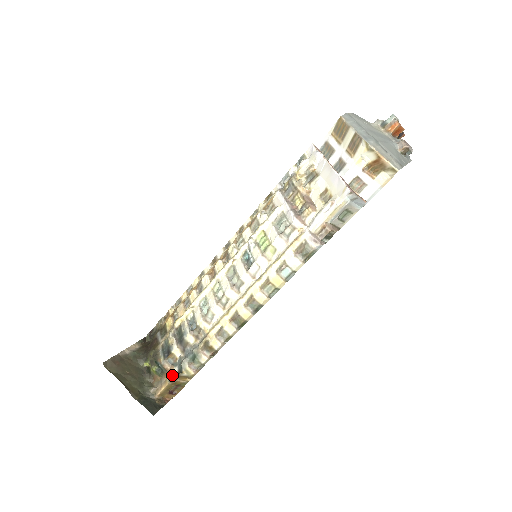
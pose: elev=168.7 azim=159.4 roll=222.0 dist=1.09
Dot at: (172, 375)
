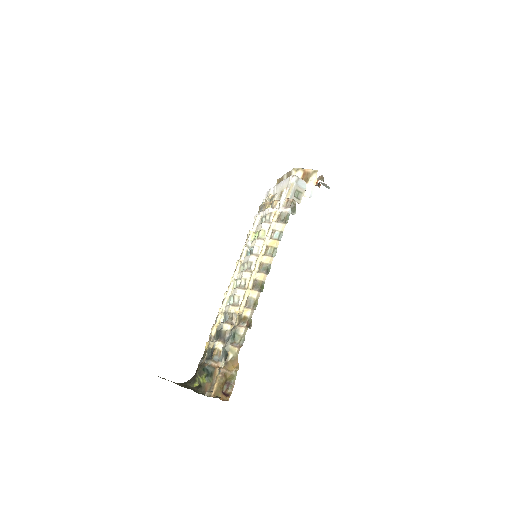
Dot at: (220, 368)
